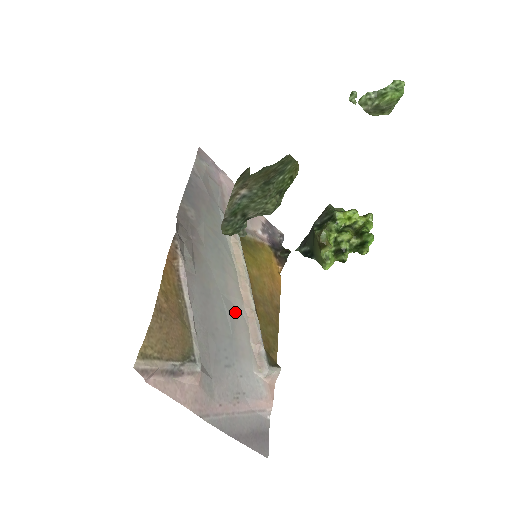
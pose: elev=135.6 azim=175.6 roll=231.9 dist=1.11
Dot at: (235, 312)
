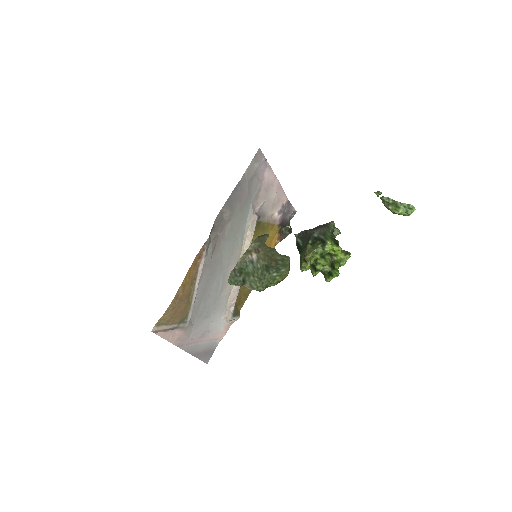
Dot at: (227, 282)
